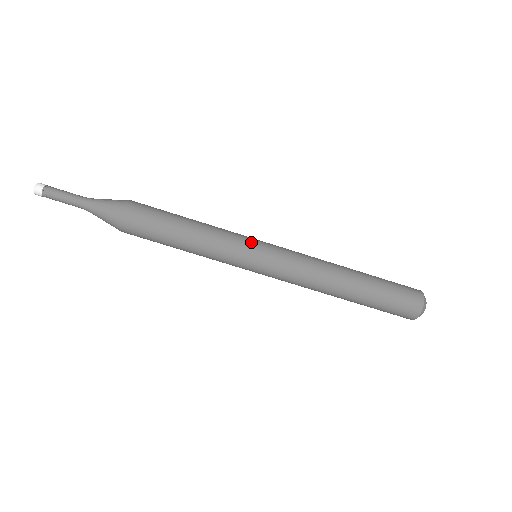
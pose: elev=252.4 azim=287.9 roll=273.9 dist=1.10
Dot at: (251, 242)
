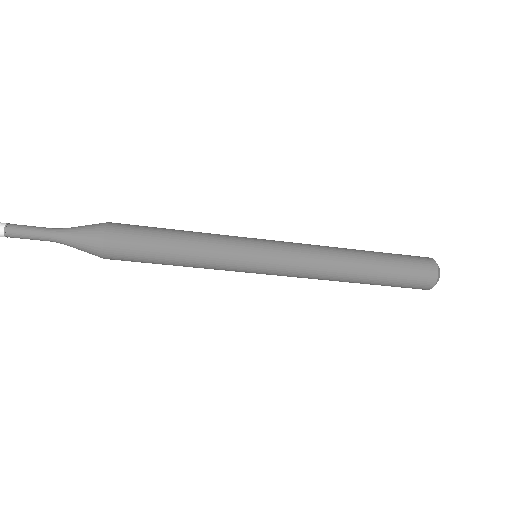
Dot at: (248, 259)
